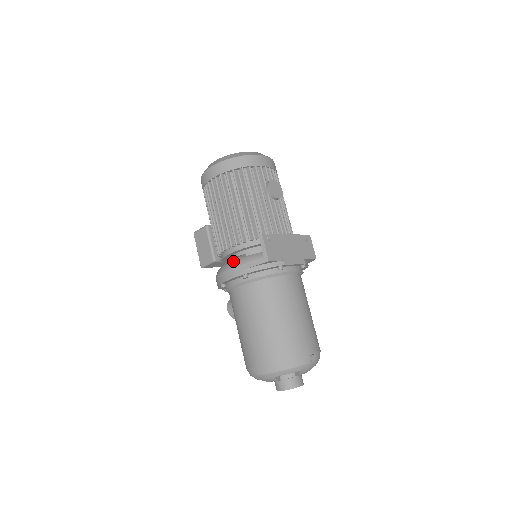
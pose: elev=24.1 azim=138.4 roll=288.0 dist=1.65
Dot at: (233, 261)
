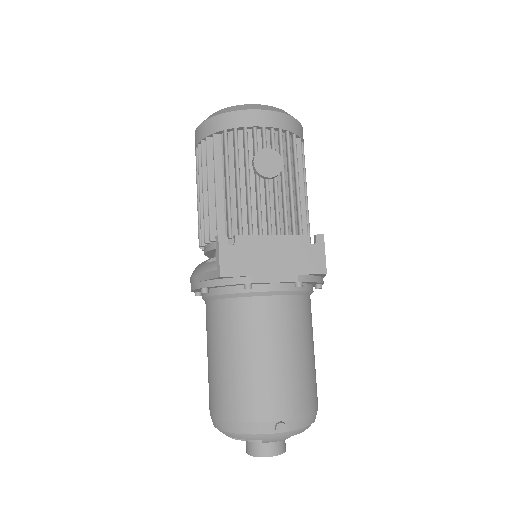
Dot at: (198, 266)
